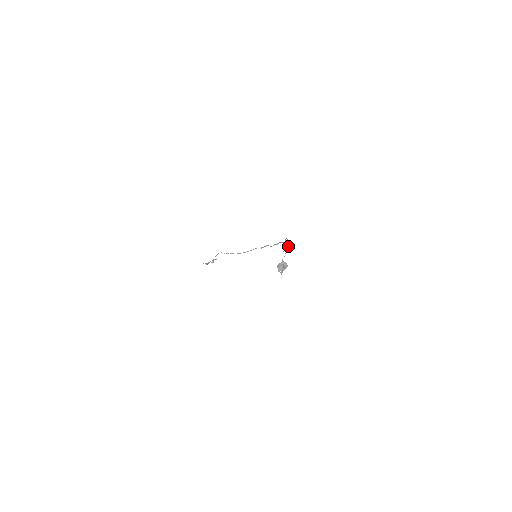
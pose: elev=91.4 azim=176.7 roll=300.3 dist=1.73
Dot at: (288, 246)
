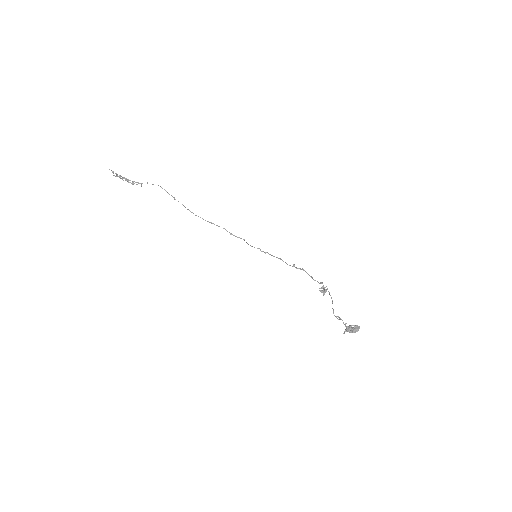
Dot at: occluded
